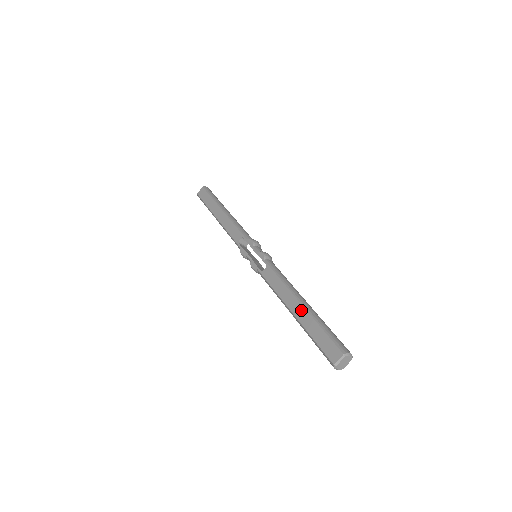
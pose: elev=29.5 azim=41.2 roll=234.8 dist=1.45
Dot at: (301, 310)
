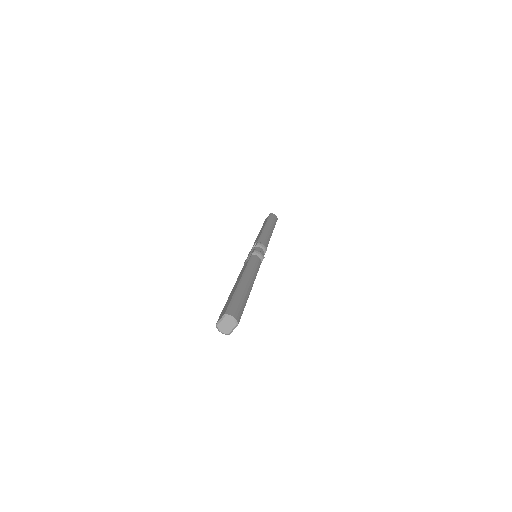
Dot at: (236, 286)
